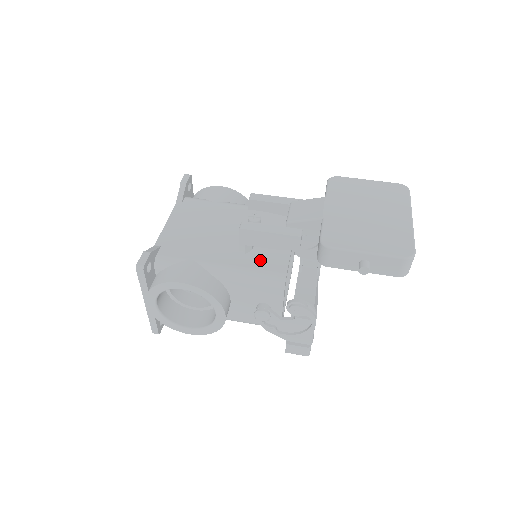
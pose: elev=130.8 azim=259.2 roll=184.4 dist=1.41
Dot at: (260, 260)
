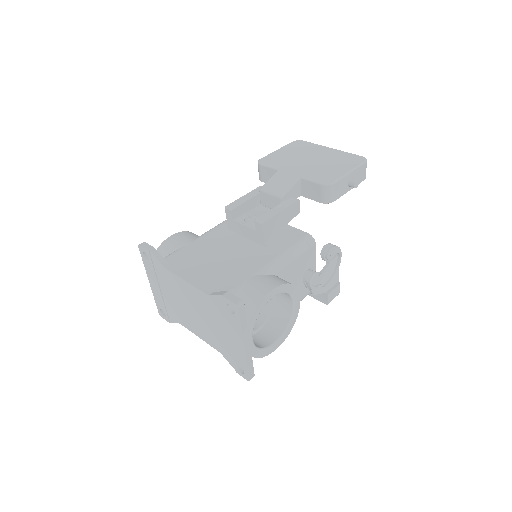
Dot at: (282, 241)
